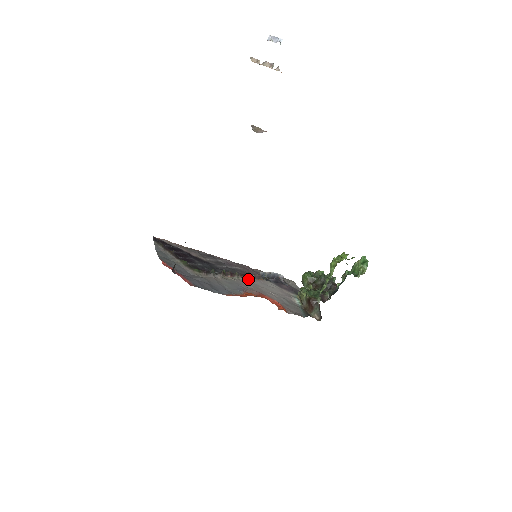
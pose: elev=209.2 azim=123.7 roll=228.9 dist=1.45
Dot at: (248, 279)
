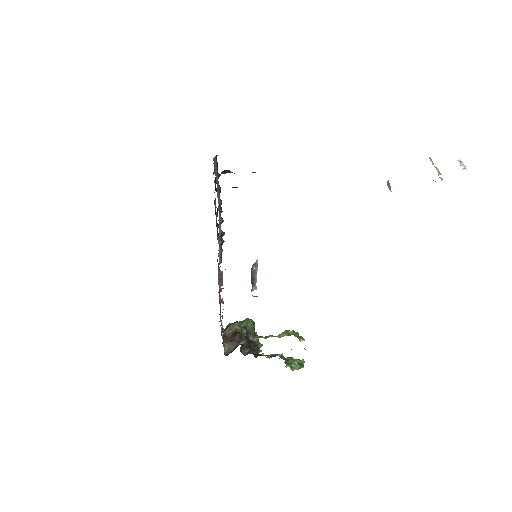
Dot at: occluded
